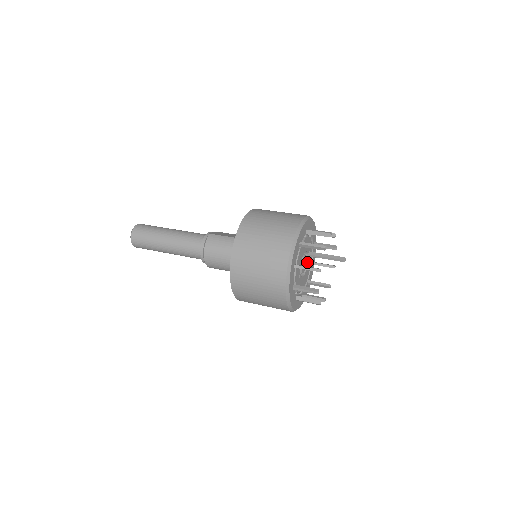
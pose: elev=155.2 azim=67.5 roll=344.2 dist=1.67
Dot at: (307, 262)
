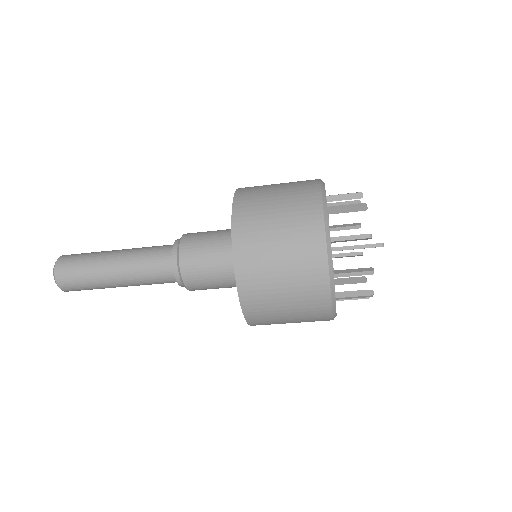
Dot at: occluded
